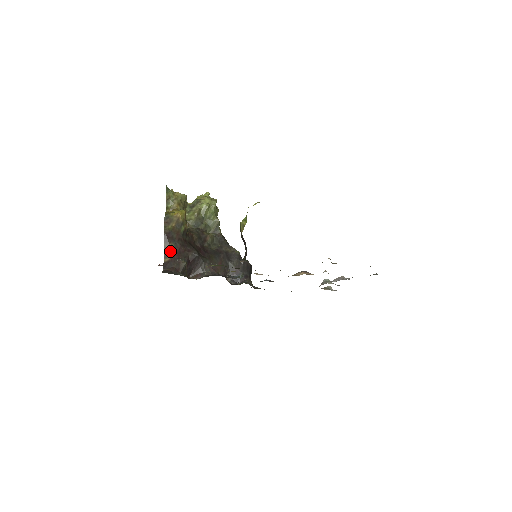
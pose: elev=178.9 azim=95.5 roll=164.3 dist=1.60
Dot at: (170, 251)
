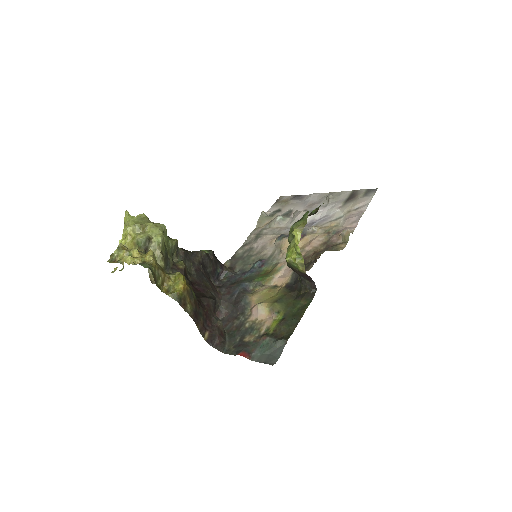
Dot at: (204, 326)
